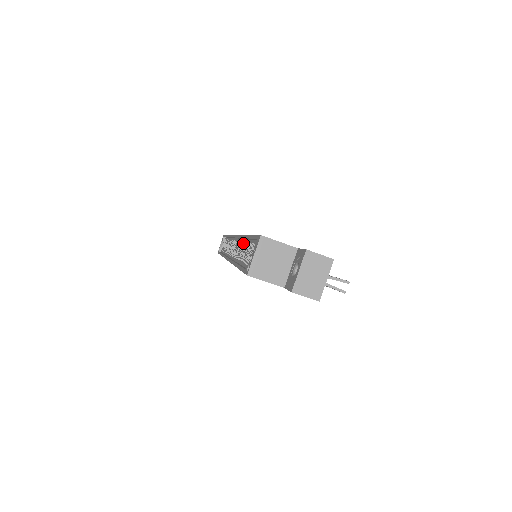
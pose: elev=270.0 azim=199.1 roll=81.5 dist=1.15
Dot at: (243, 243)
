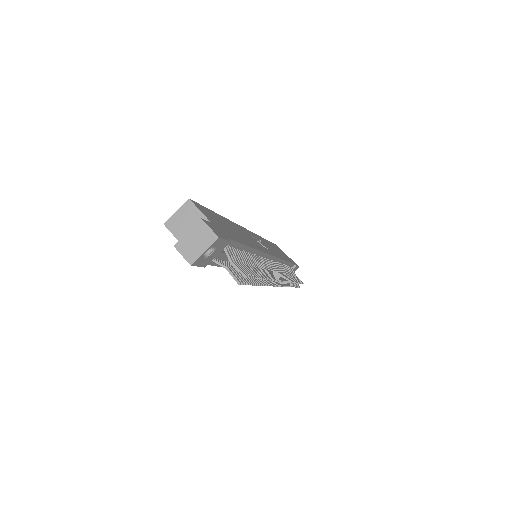
Dot at: occluded
